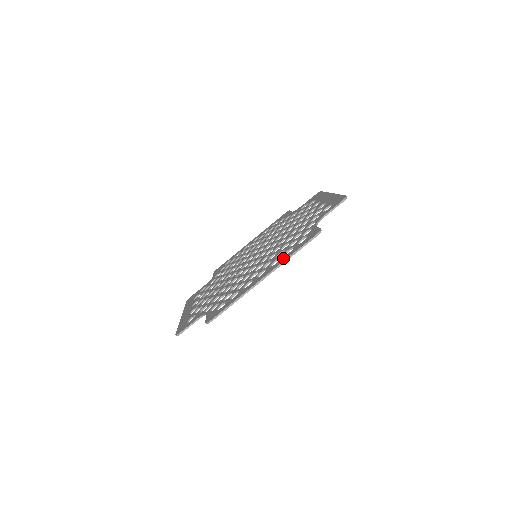
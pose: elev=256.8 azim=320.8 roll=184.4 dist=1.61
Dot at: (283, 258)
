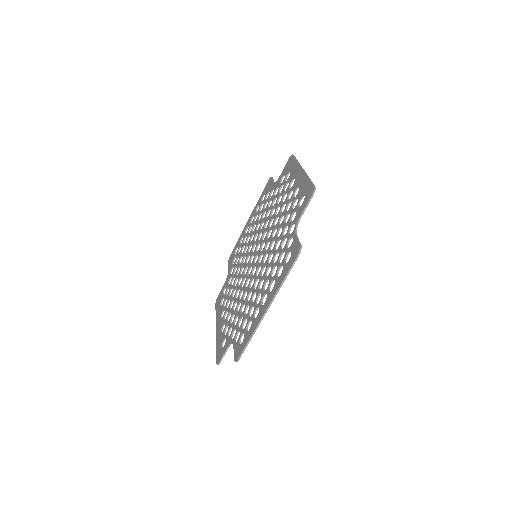
Dot at: (277, 283)
